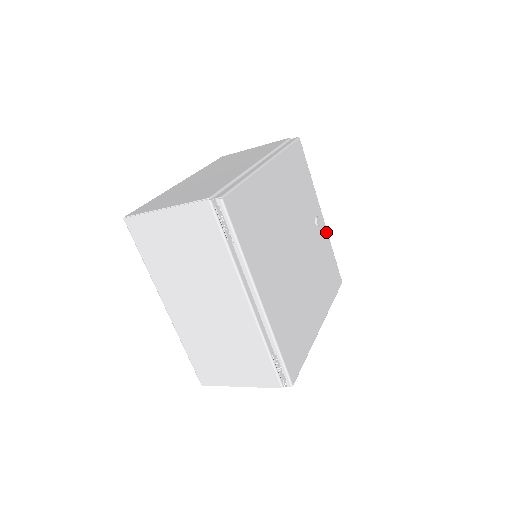
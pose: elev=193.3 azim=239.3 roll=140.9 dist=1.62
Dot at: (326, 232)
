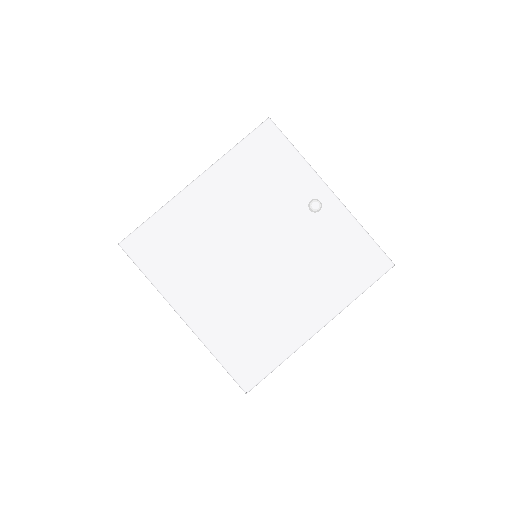
Dot at: (343, 211)
